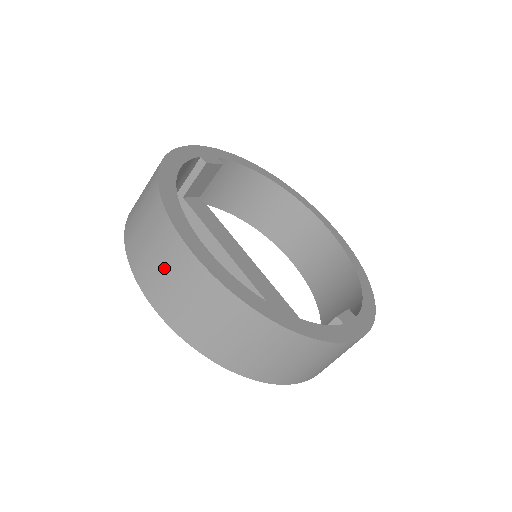
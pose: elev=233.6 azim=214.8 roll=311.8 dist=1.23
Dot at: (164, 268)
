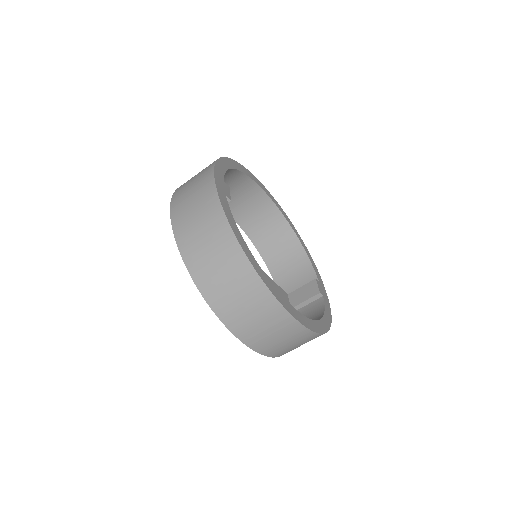
Dot at: (268, 328)
